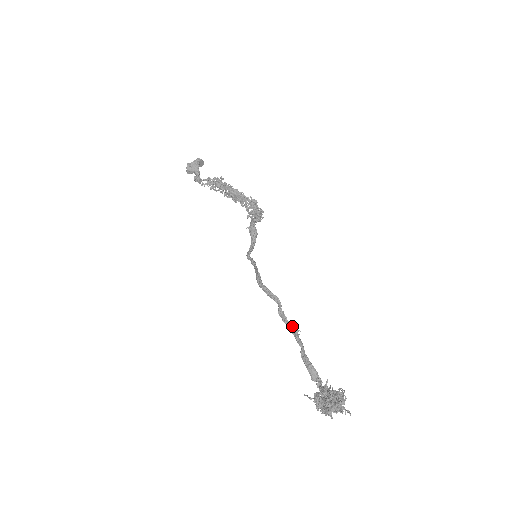
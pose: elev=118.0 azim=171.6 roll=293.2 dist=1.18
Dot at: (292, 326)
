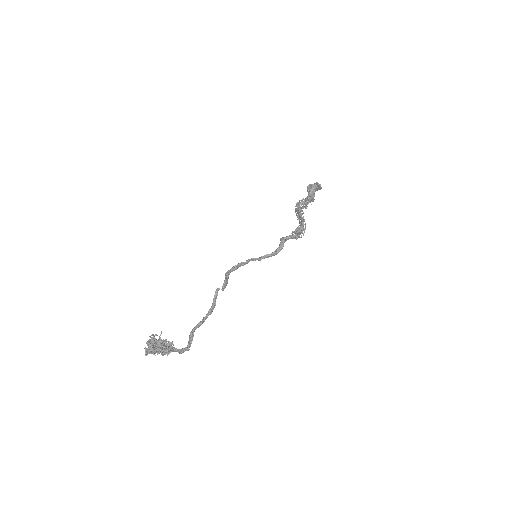
Dot at: (213, 305)
